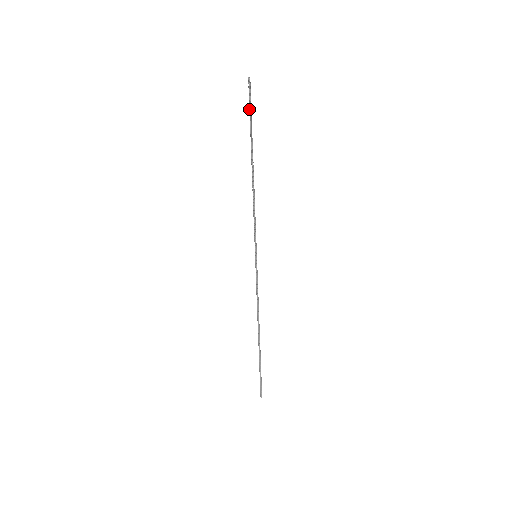
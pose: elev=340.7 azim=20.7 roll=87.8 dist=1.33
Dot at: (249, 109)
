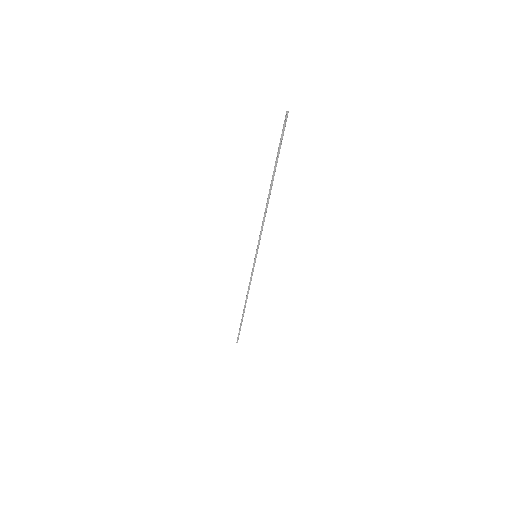
Dot at: (280, 140)
